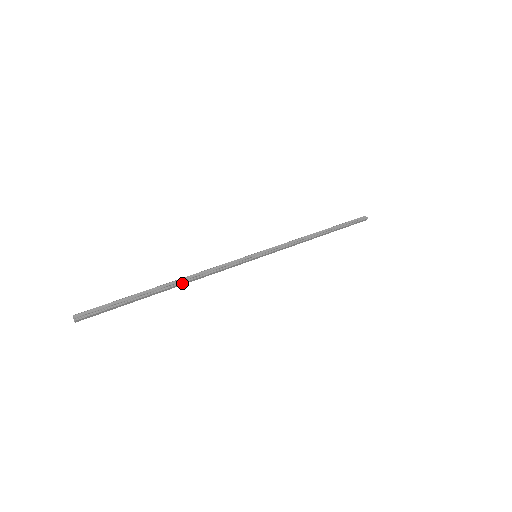
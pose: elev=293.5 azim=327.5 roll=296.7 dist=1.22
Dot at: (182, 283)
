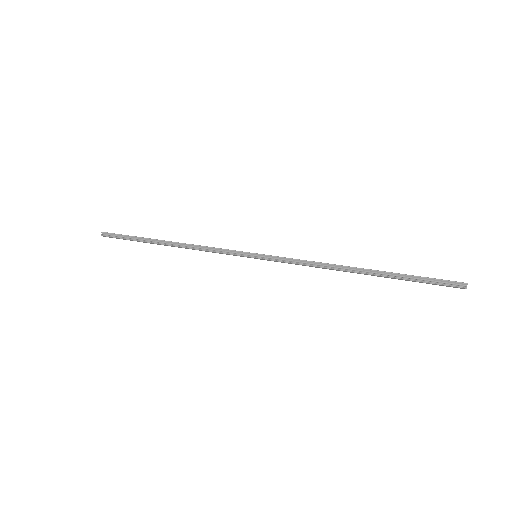
Dot at: (175, 246)
